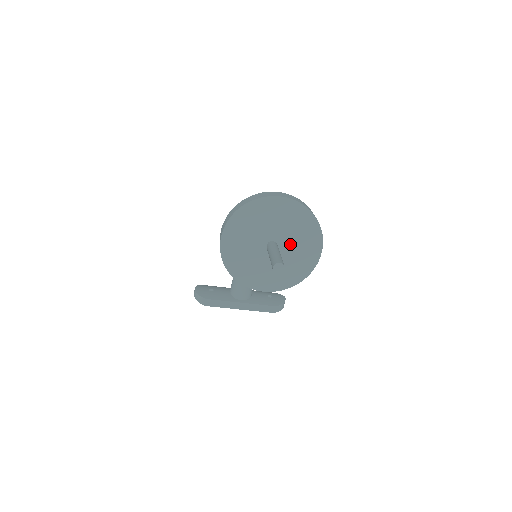
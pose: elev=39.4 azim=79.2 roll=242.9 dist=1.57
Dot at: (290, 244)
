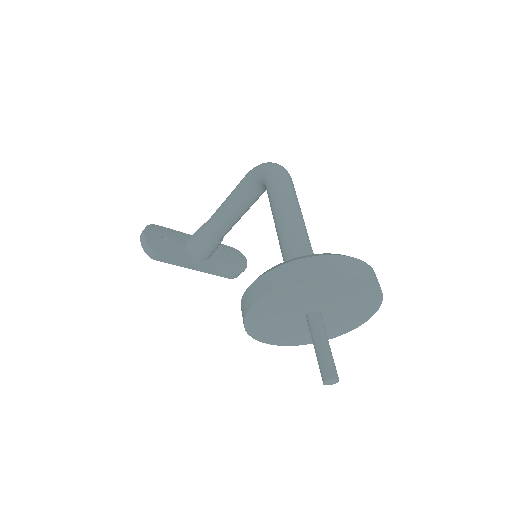
Dot at: (335, 315)
